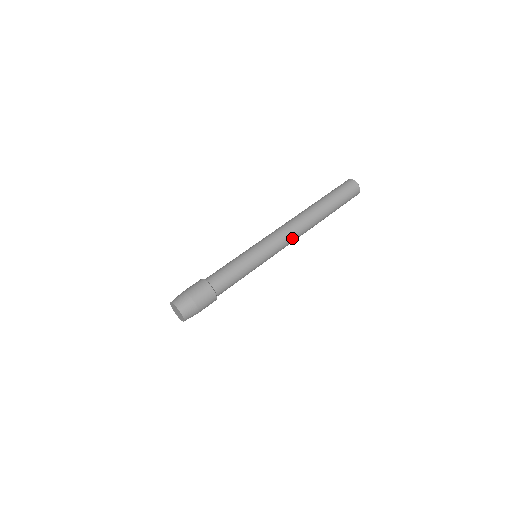
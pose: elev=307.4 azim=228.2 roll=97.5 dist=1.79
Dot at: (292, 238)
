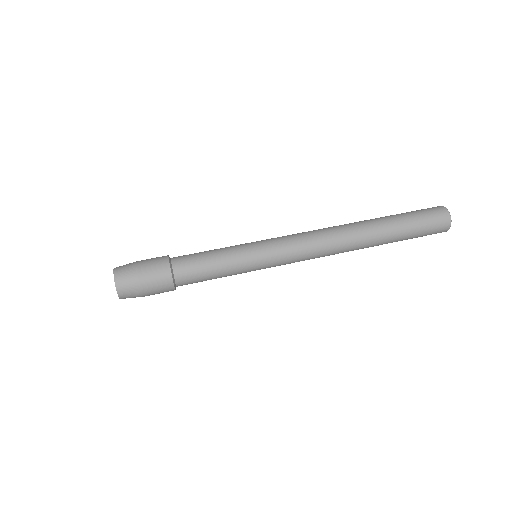
Dot at: (314, 258)
